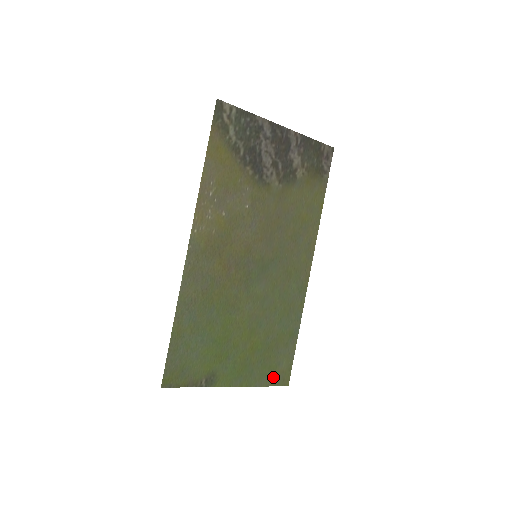
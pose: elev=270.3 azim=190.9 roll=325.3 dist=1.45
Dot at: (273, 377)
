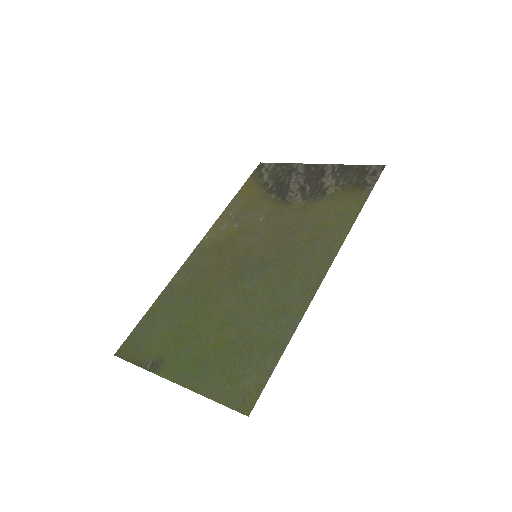
Dot at: (230, 392)
